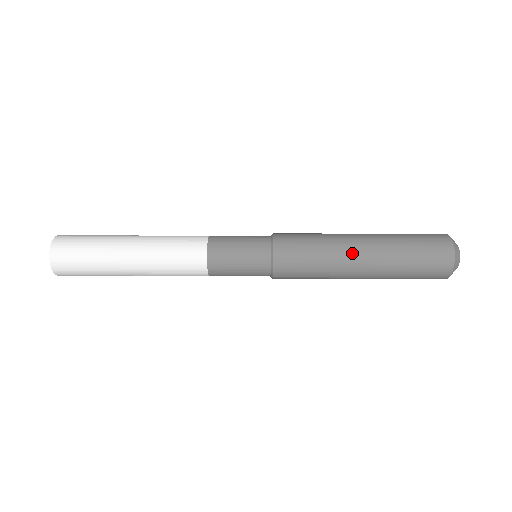
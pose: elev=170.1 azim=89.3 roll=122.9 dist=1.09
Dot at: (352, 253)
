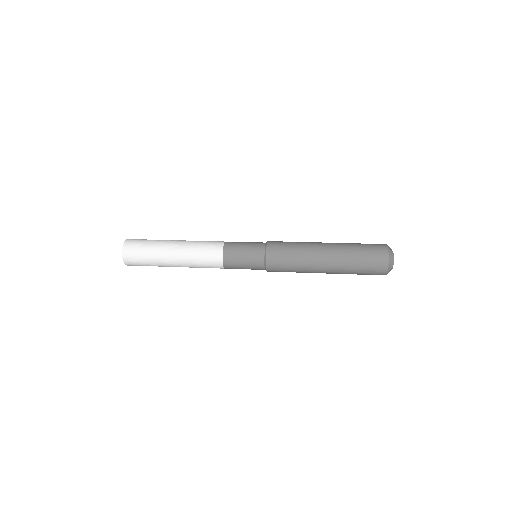
Dot at: (318, 261)
